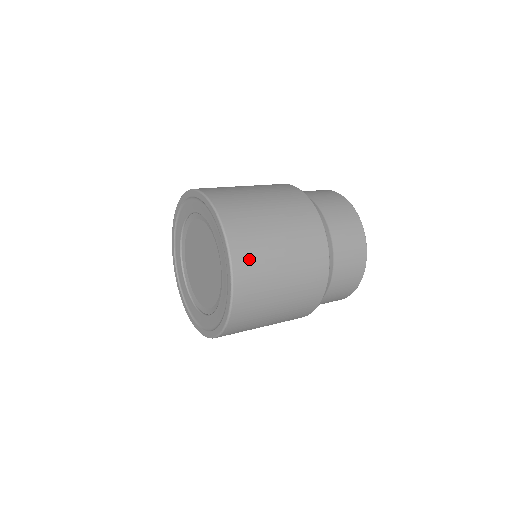
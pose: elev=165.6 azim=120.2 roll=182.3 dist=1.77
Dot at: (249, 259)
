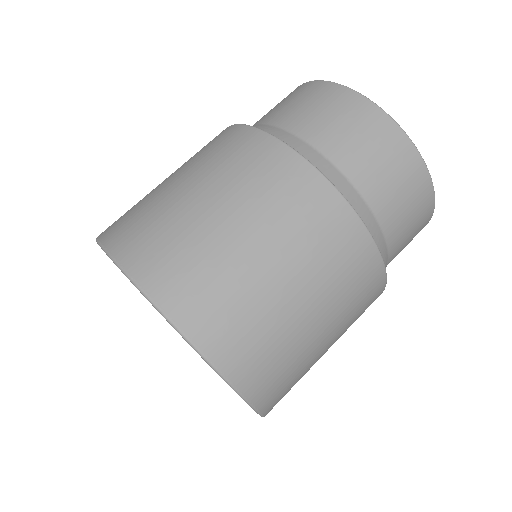
Dot at: (251, 351)
